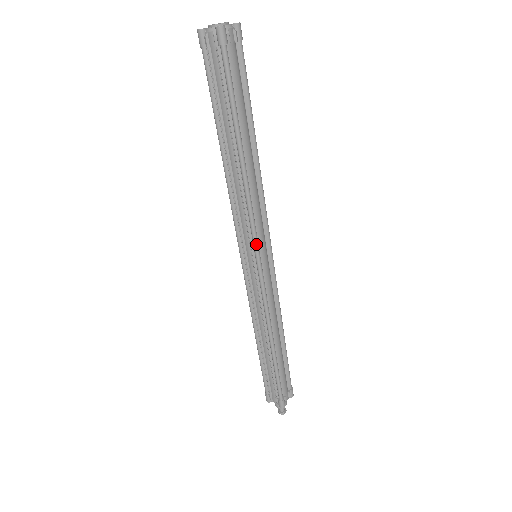
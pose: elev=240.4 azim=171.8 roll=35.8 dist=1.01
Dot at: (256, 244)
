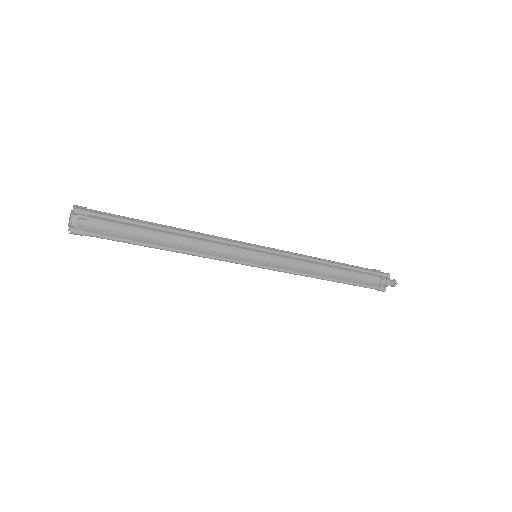
Dot at: (242, 264)
